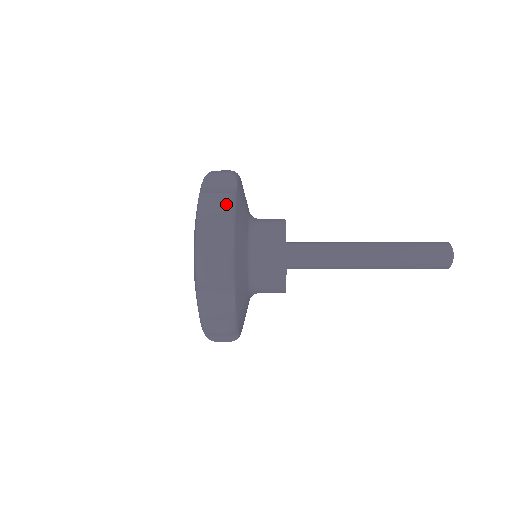
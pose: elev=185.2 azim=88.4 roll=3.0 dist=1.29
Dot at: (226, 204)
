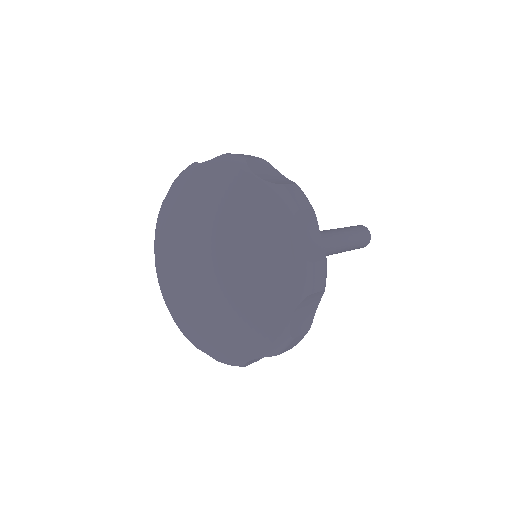
Dot at: (326, 277)
